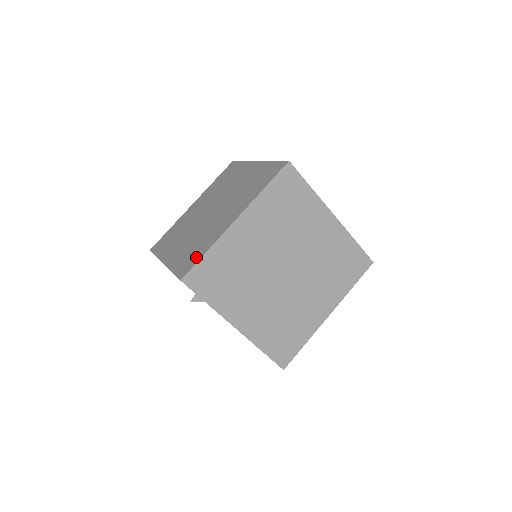
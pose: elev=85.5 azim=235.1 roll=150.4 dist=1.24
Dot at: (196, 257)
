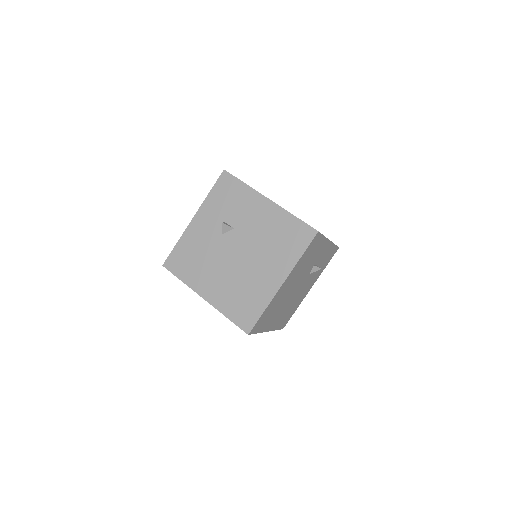
Dot at: occluded
